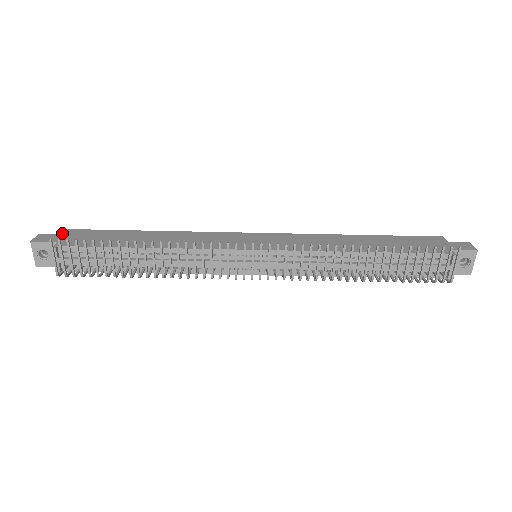
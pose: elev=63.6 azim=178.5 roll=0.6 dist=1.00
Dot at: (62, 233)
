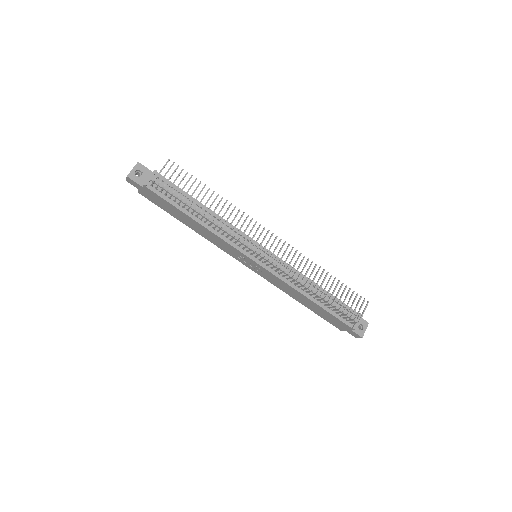
Dot at: occluded
